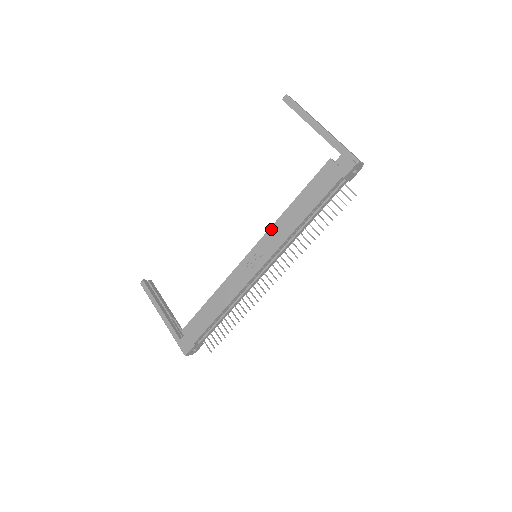
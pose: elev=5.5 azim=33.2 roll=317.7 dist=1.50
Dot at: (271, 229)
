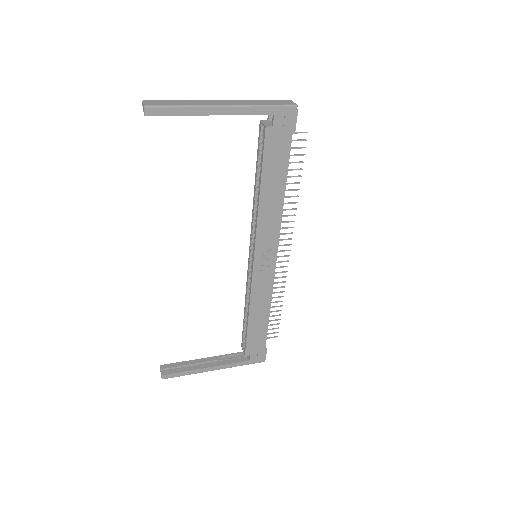
Dot at: (258, 229)
